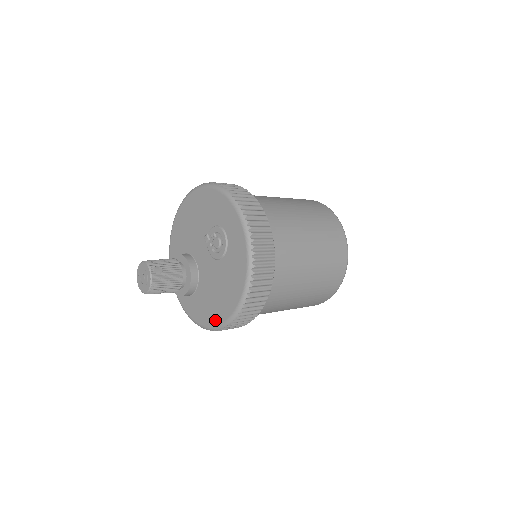
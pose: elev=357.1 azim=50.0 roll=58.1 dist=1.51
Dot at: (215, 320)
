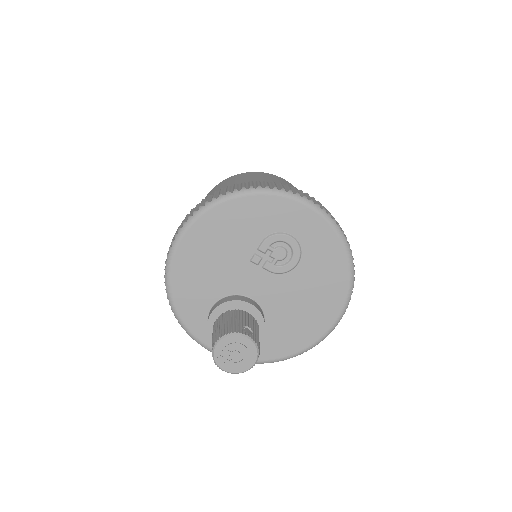
Dot at: (316, 334)
